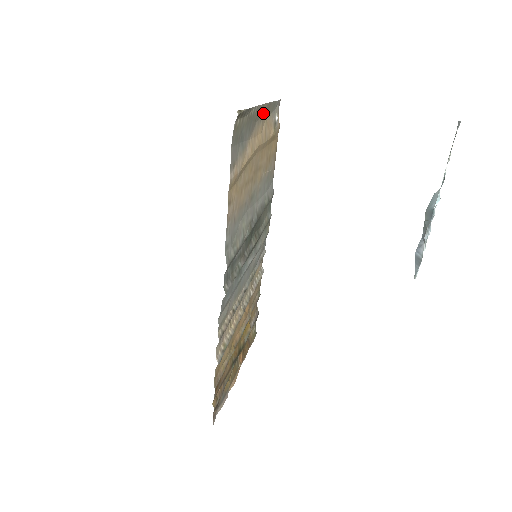
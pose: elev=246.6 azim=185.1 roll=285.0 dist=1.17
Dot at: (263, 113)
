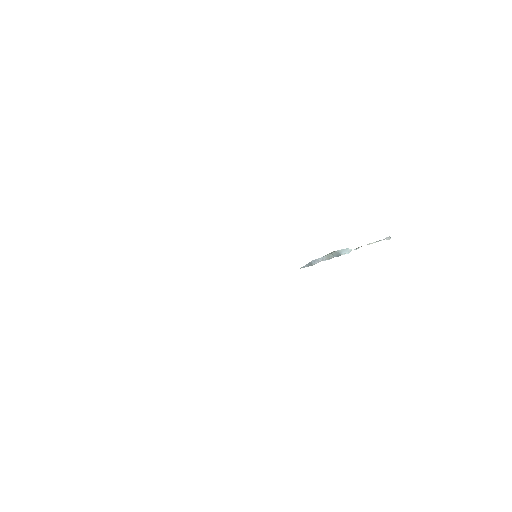
Dot at: occluded
